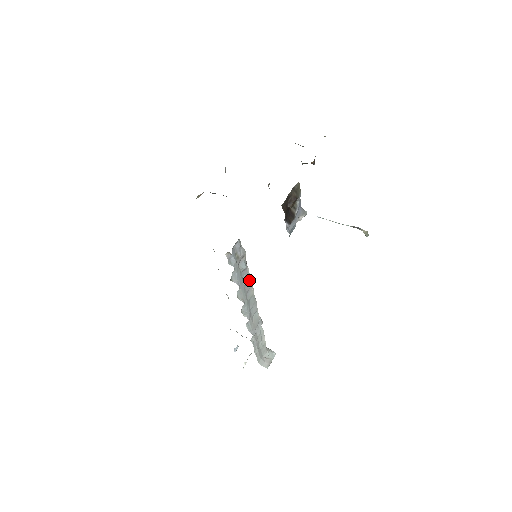
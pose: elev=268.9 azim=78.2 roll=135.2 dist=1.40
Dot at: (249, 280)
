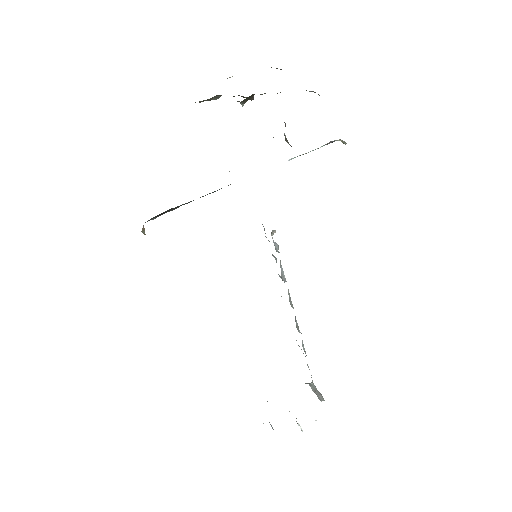
Dot at: occluded
